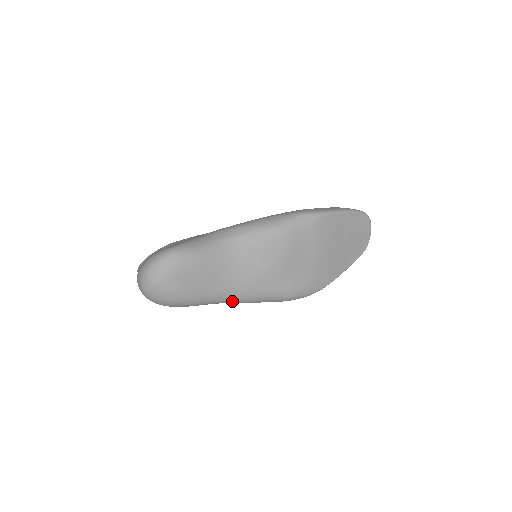
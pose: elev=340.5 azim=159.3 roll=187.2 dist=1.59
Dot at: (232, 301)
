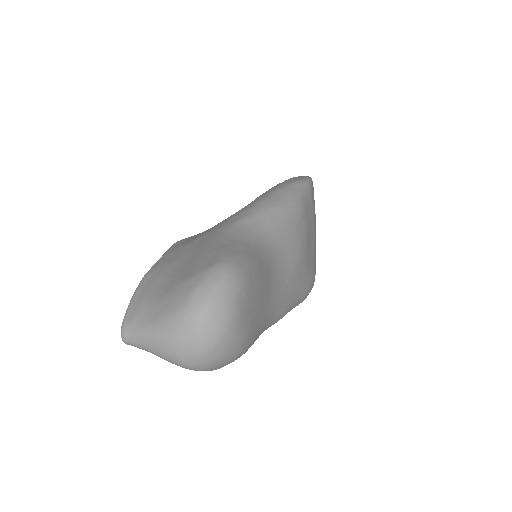
Dot at: (273, 323)
